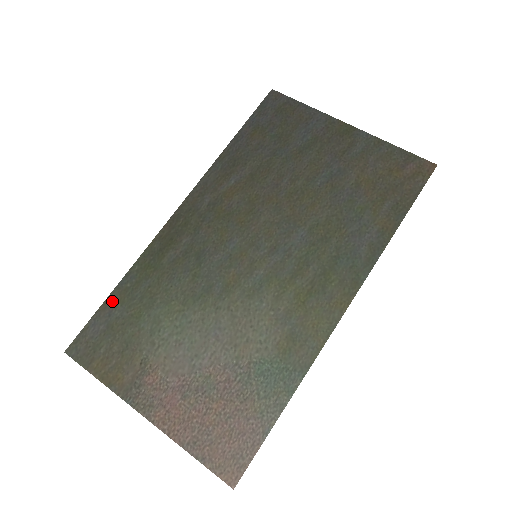
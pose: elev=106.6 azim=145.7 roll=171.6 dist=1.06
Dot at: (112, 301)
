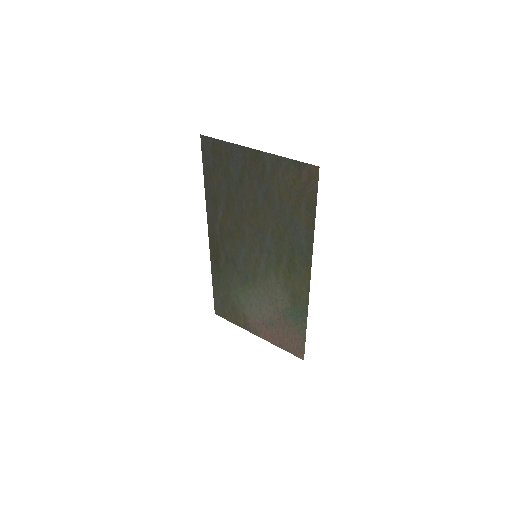
Dot at: (215, 290)
